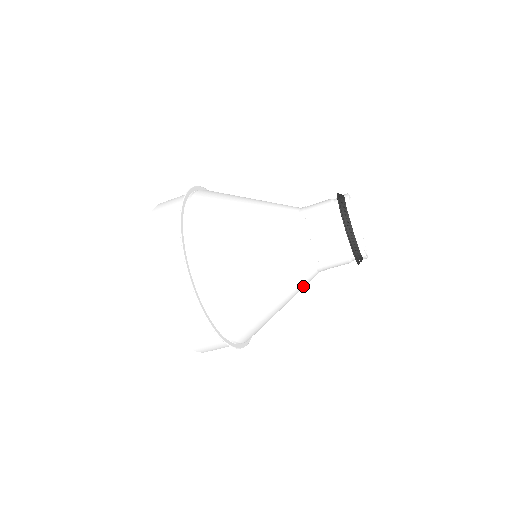
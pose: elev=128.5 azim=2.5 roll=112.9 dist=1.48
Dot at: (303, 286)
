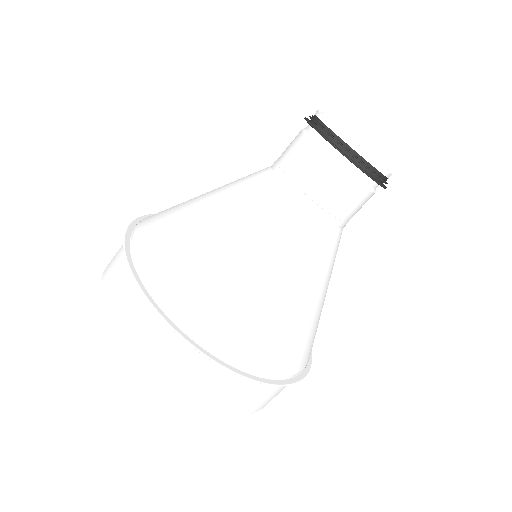
Dot at: (296, 240)
